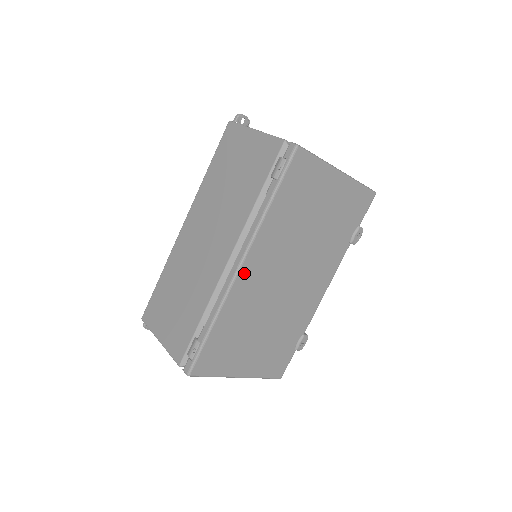
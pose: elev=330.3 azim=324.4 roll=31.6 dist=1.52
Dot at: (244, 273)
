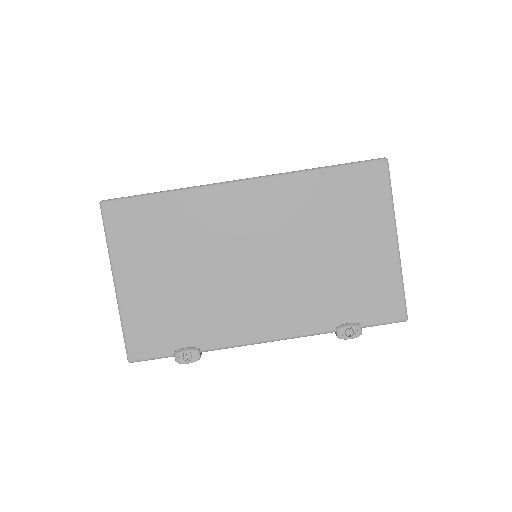
Dot at: (238, 191)
